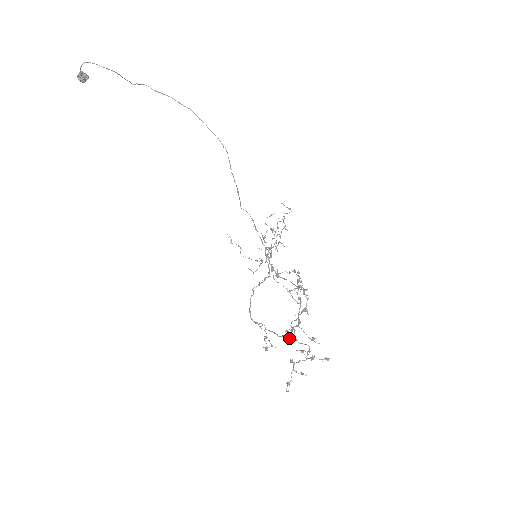
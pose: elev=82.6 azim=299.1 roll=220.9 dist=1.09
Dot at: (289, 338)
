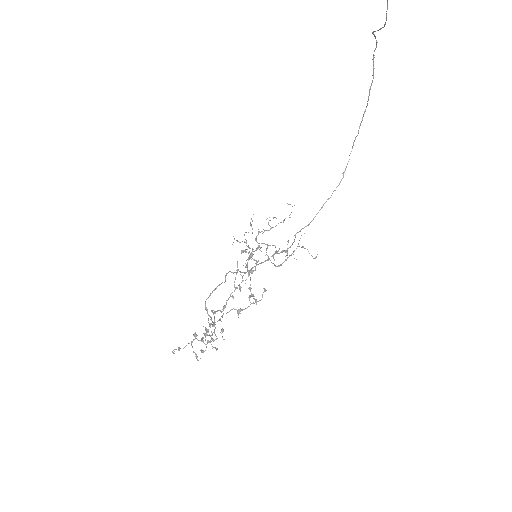
Dot at: (212, 326)
